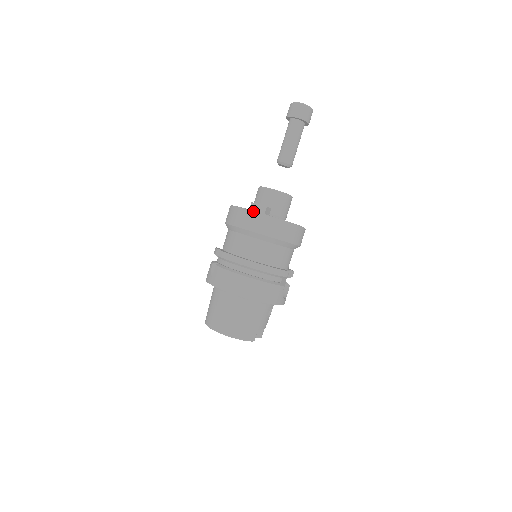
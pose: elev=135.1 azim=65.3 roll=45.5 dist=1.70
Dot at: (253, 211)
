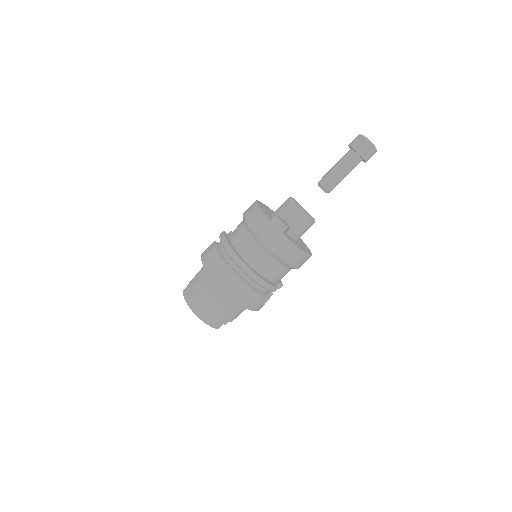
Dot at: (273, 225)
